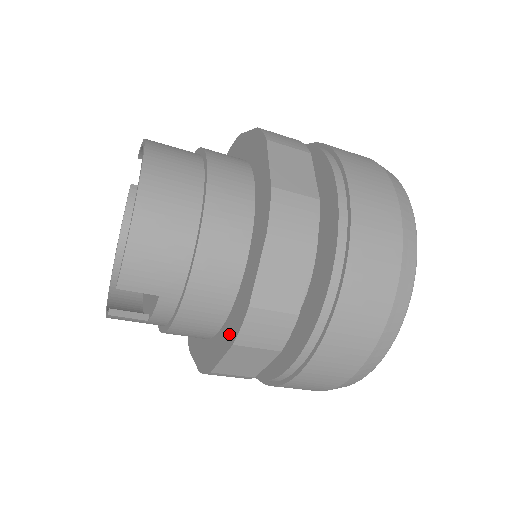
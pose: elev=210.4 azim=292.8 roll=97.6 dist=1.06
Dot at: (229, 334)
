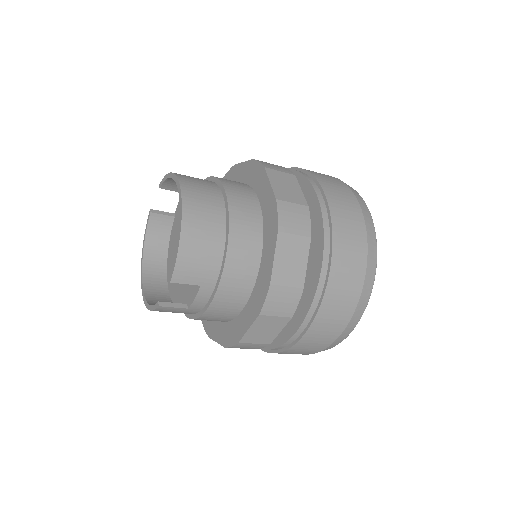
Dot at: (253, 309)
